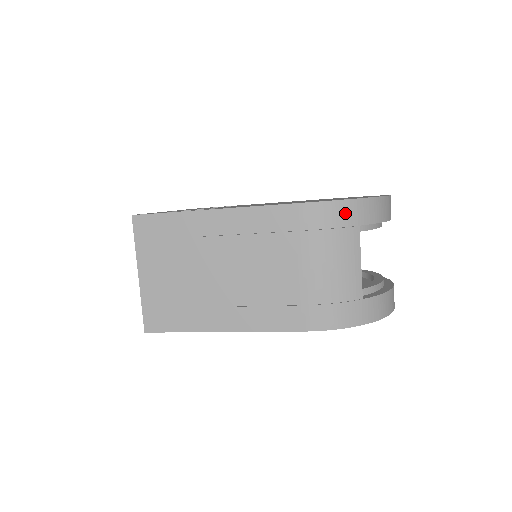
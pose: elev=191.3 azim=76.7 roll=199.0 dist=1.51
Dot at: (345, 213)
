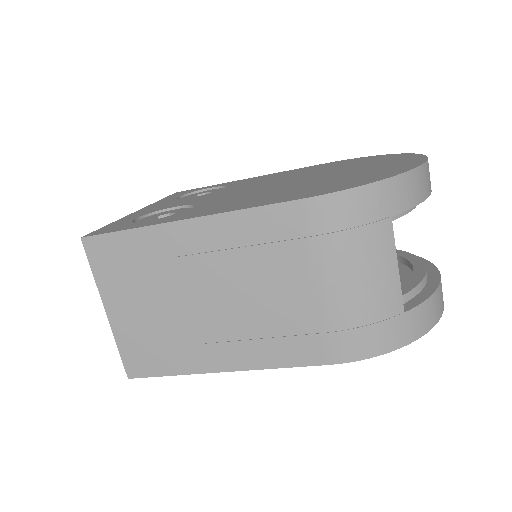
Dot at: (370, 203)
